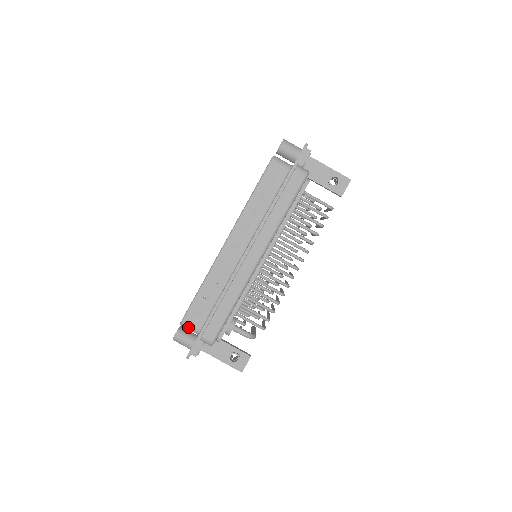
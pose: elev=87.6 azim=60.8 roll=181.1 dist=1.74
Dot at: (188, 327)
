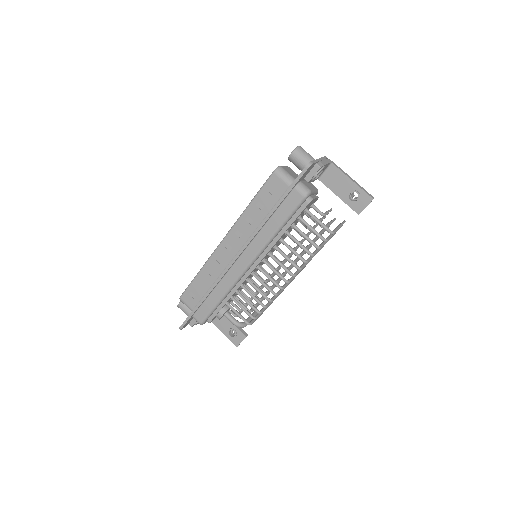
Dot at: occluded
